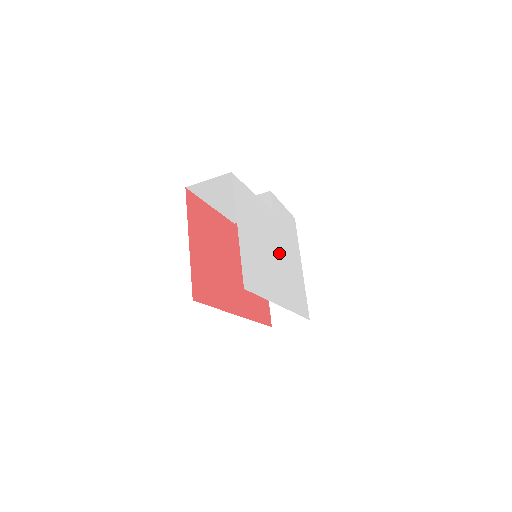
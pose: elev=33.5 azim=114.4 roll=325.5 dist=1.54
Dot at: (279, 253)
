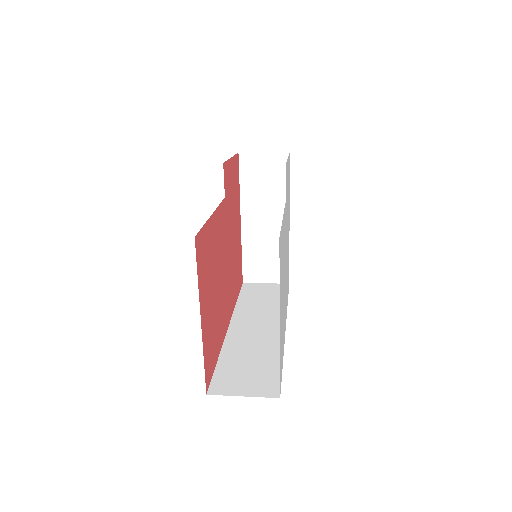
Dot at: (286, 254)
